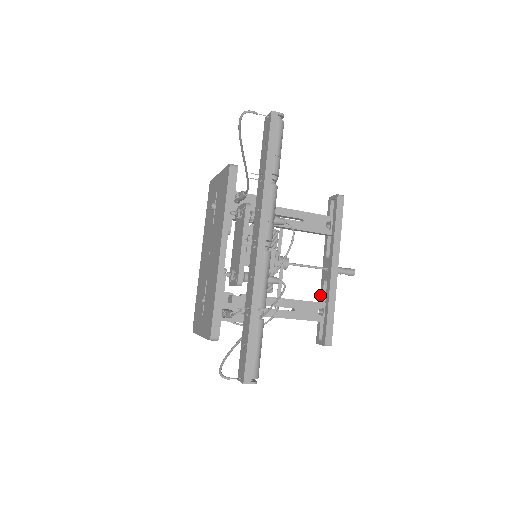
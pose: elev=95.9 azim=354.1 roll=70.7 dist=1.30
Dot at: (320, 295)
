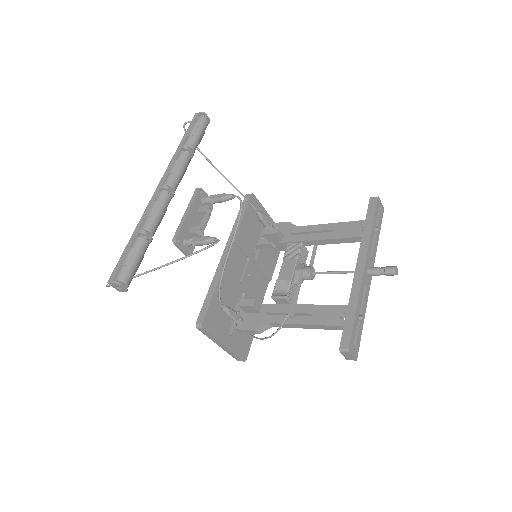
Dot at: occluded
